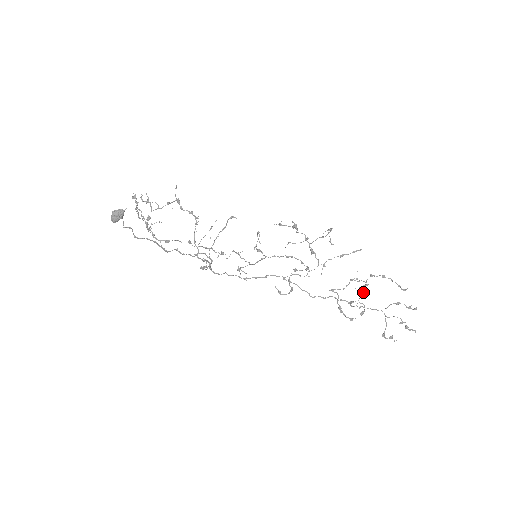
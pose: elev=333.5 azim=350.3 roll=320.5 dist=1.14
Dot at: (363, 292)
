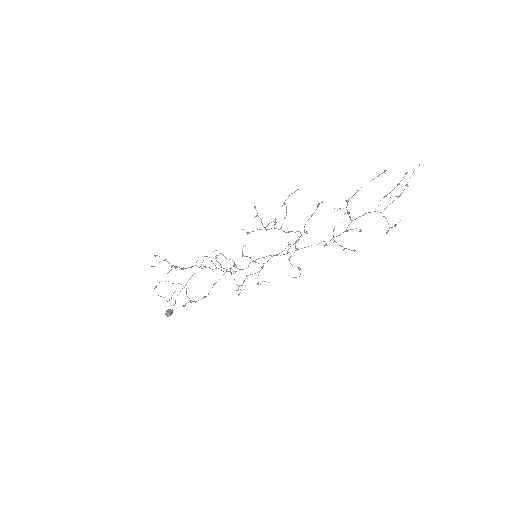
Dot at: (350, 217)
